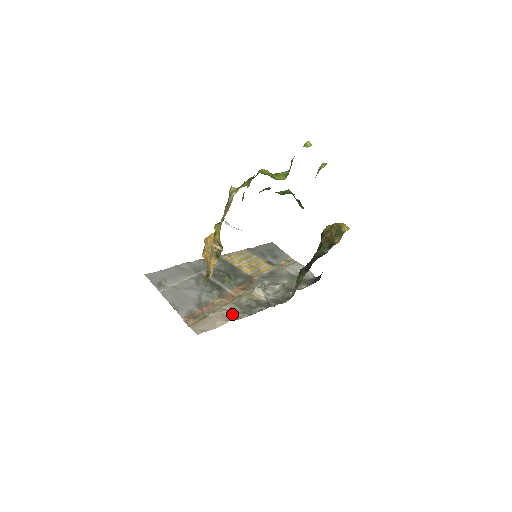
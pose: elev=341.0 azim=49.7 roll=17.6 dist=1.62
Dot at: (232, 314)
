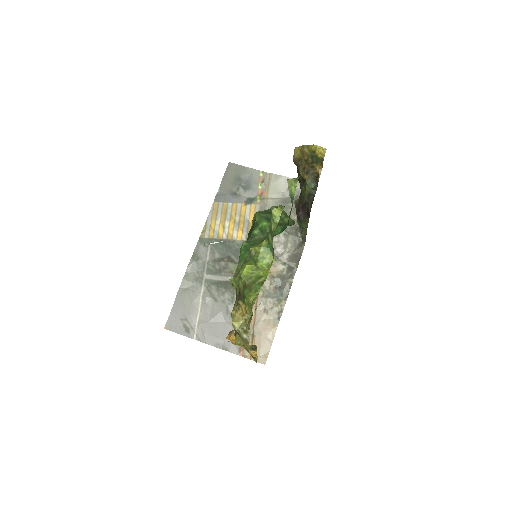
Dot at: (271, 313)
